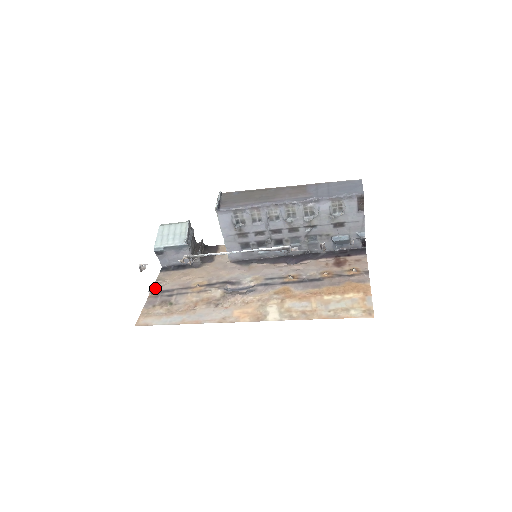
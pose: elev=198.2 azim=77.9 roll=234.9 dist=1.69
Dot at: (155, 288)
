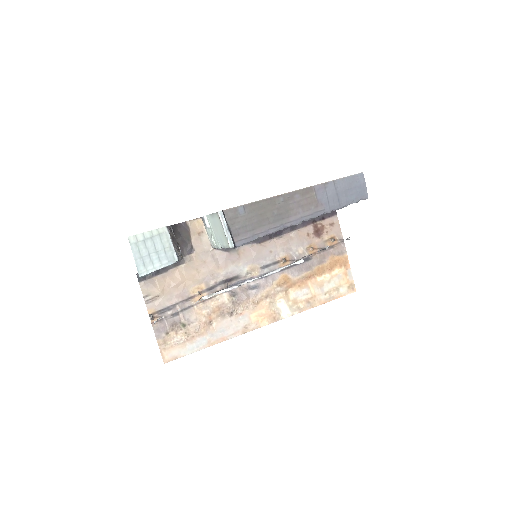
Dot at: (151, 309)
